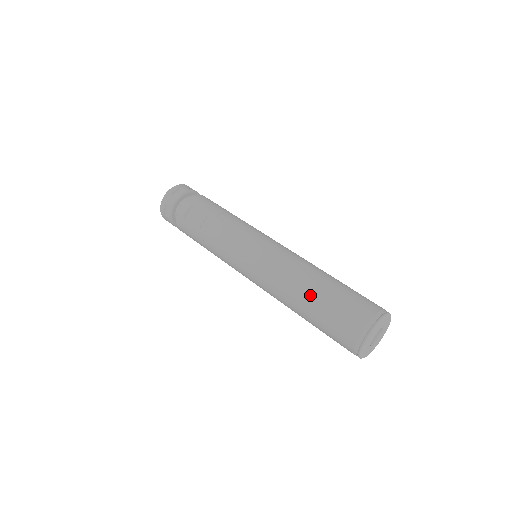
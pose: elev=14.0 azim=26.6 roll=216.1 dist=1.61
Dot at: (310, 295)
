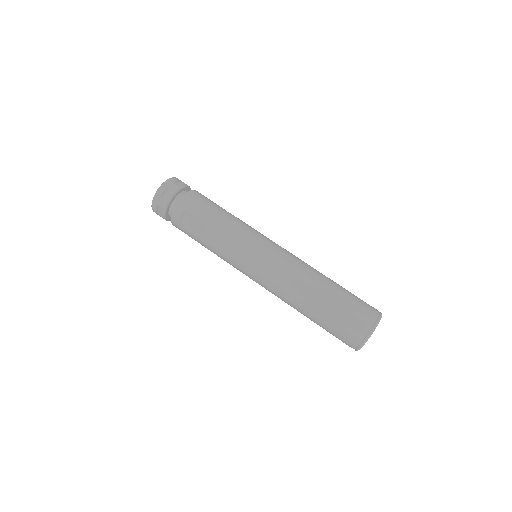
Dot at: (312, 307)
